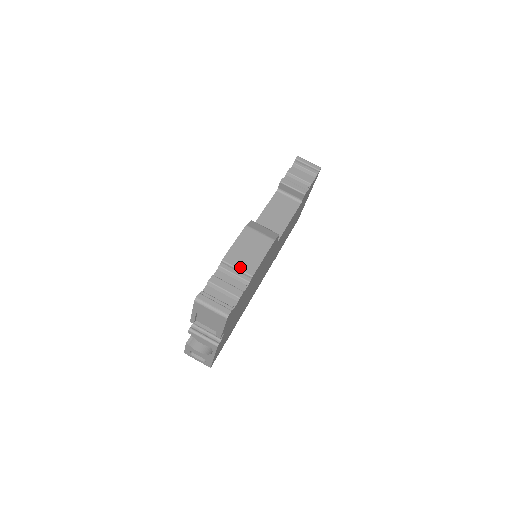
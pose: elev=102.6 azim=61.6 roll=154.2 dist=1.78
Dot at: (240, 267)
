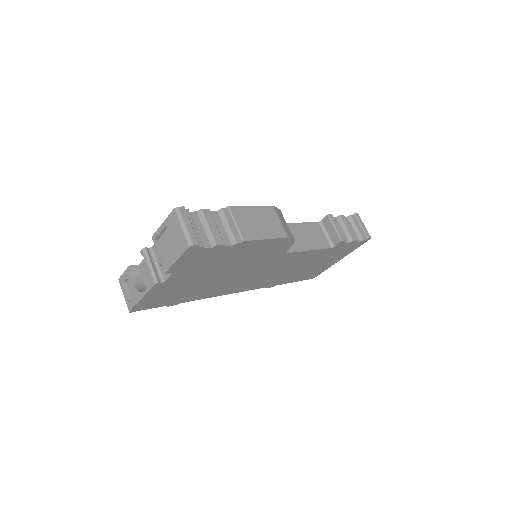
Dot at: (239, 225)
